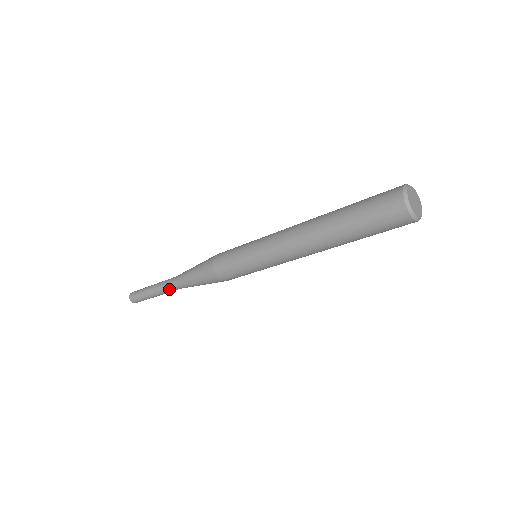
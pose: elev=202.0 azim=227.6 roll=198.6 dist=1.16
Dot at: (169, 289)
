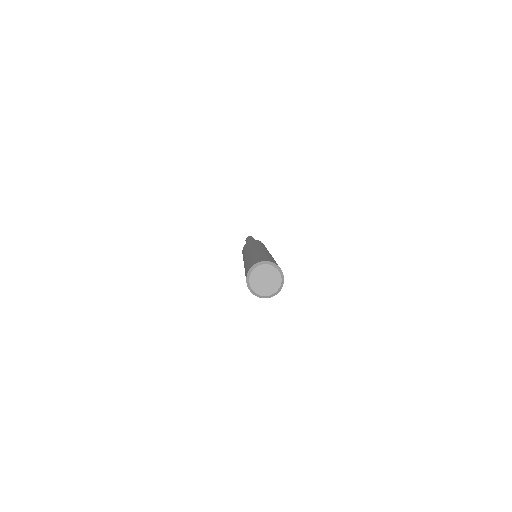
Dot at: occluded
